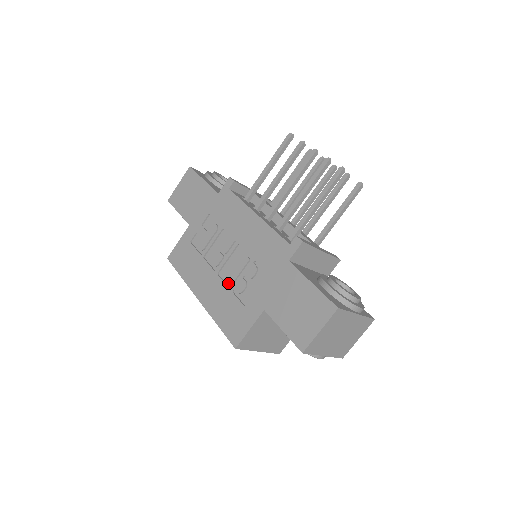
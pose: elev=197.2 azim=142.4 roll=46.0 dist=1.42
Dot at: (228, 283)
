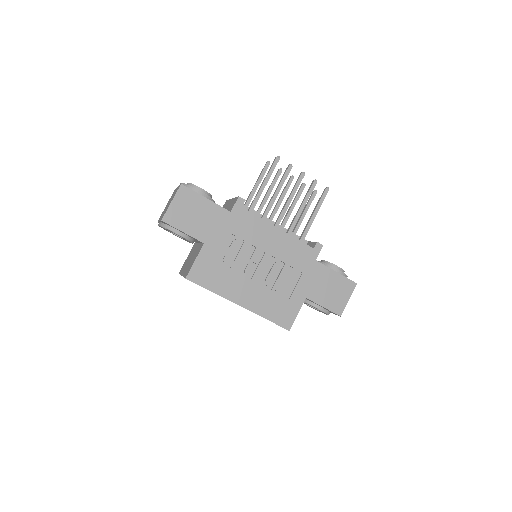
Dot at: (268, 286)
